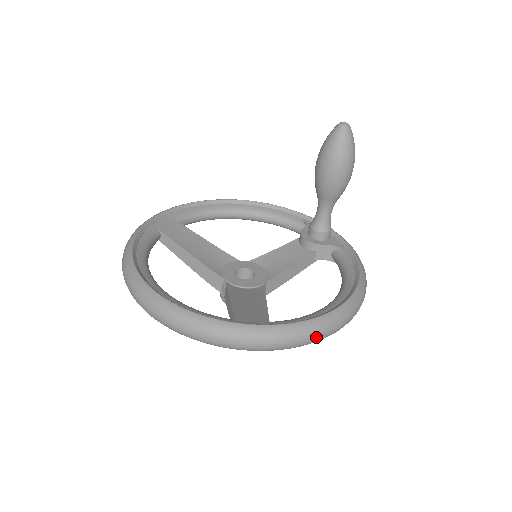
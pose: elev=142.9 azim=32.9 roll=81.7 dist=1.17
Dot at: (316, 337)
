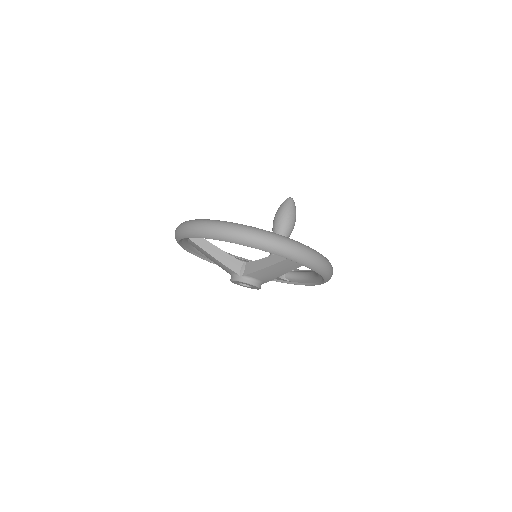
Dot at: (330, 268)
